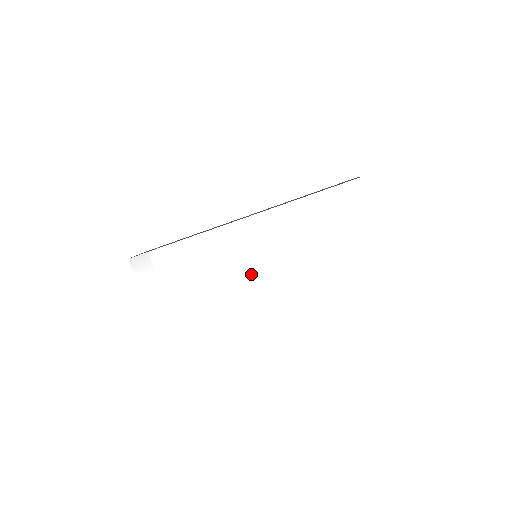
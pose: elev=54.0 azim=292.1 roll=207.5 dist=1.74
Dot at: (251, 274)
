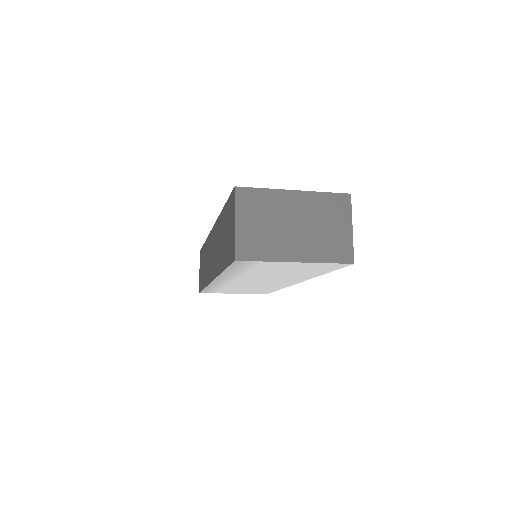
Dot at: (268, 283)
